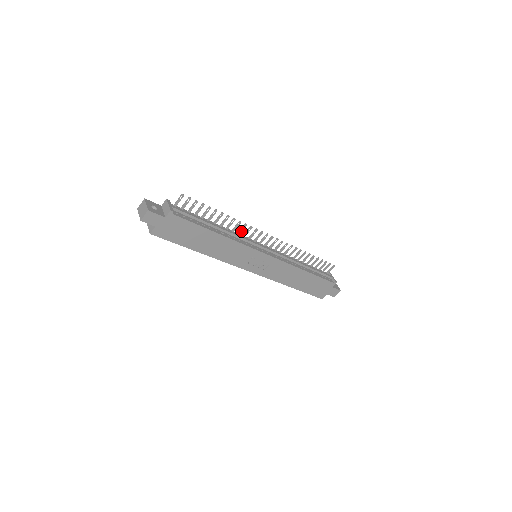
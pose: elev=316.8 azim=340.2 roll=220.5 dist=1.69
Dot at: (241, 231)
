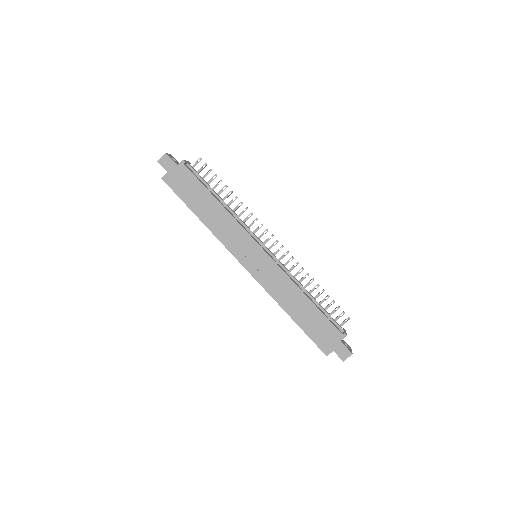
Dot at: (246, 220)
